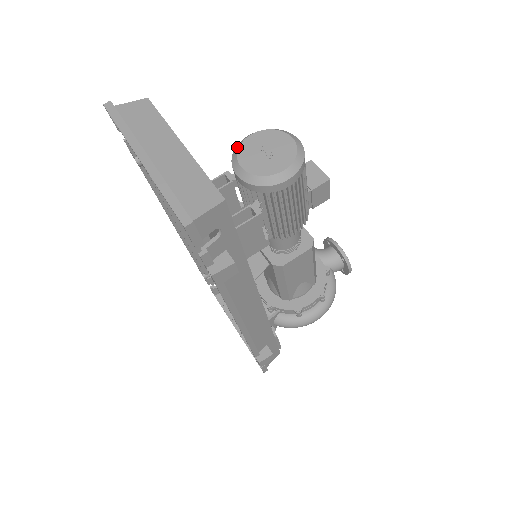
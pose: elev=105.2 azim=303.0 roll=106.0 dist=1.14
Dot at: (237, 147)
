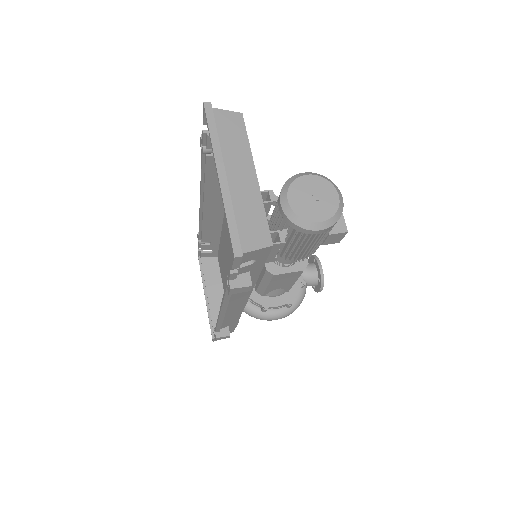
Dot at: (291, 180)
